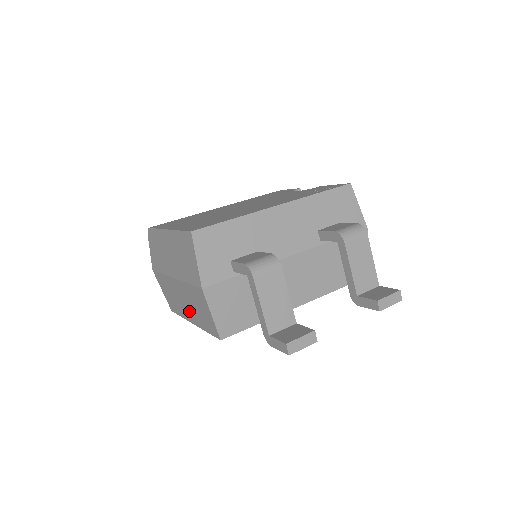
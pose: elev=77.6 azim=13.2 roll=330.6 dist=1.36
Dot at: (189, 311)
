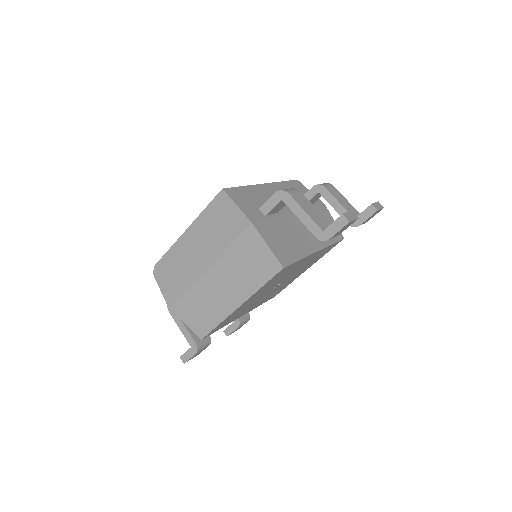
Dot at: (233, 291)
